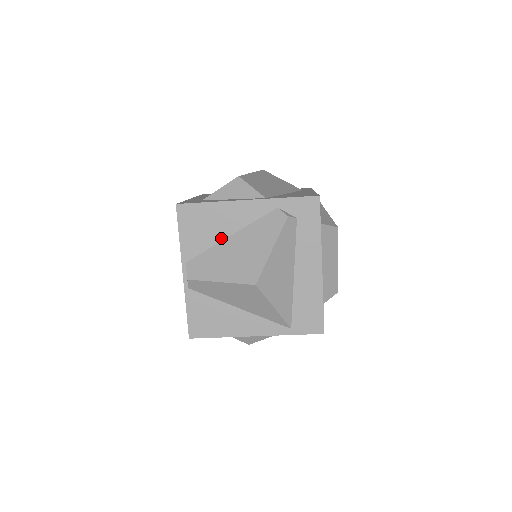
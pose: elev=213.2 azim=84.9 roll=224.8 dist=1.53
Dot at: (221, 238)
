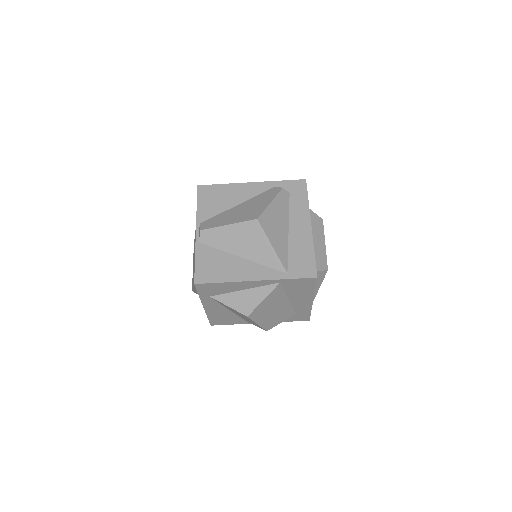
Dot at: (230, 207)
